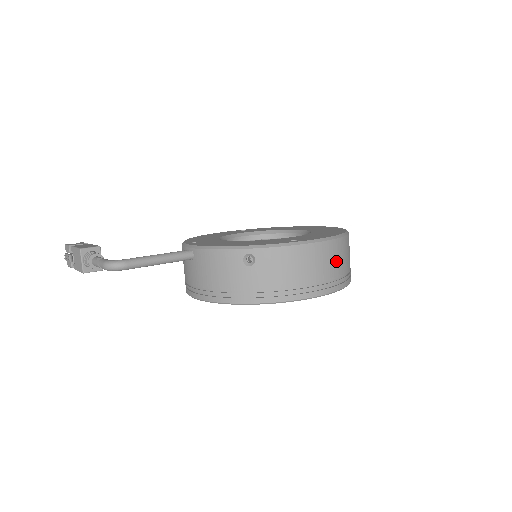
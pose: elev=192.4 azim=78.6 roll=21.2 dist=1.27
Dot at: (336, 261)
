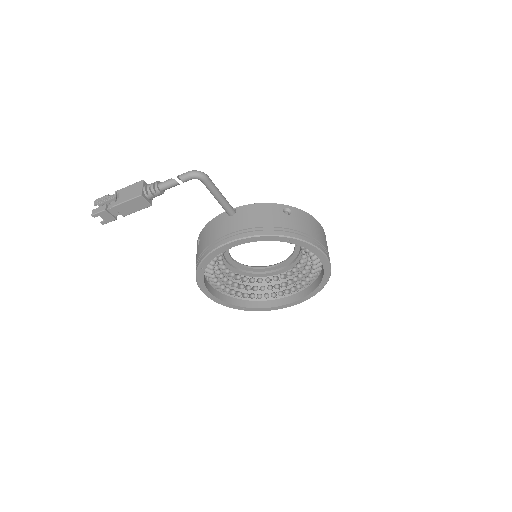
Dot at: occluded
